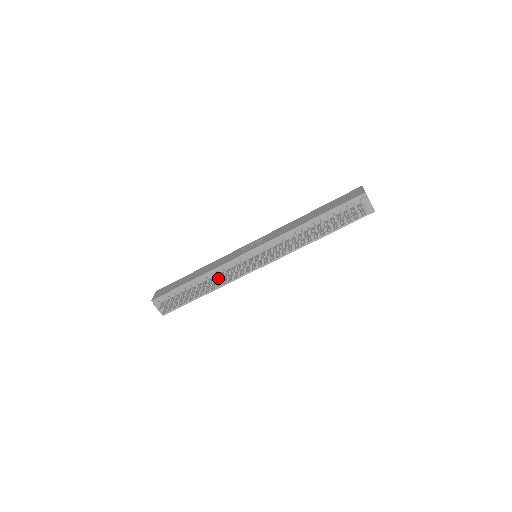
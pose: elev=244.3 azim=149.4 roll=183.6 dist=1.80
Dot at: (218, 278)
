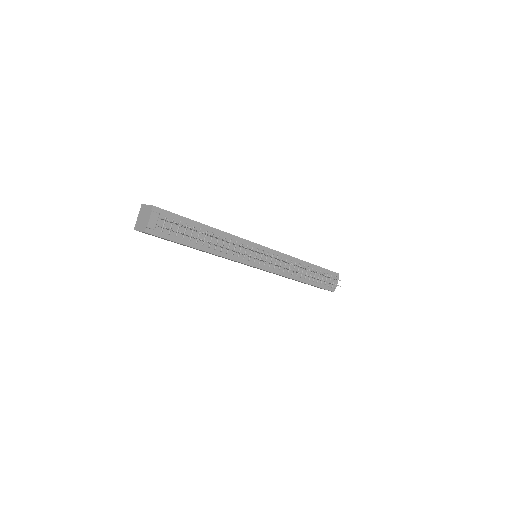
Dot at: (225, 245)
